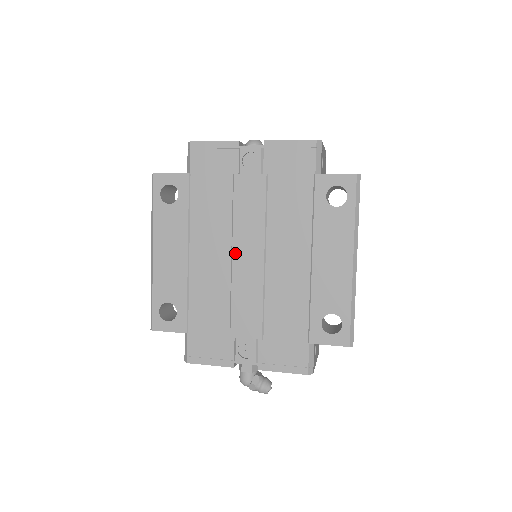
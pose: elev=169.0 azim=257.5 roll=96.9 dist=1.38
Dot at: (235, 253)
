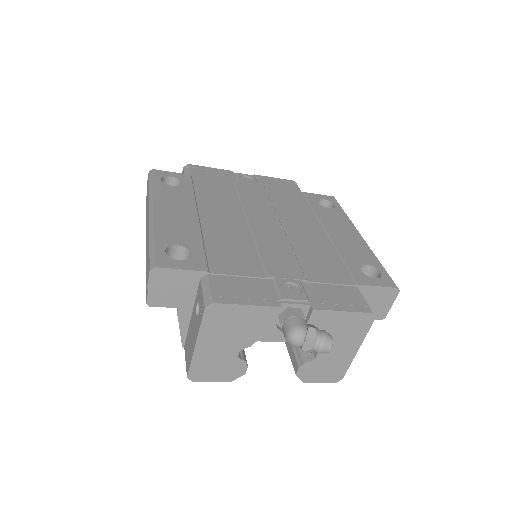
Dot at: (251, 220)
